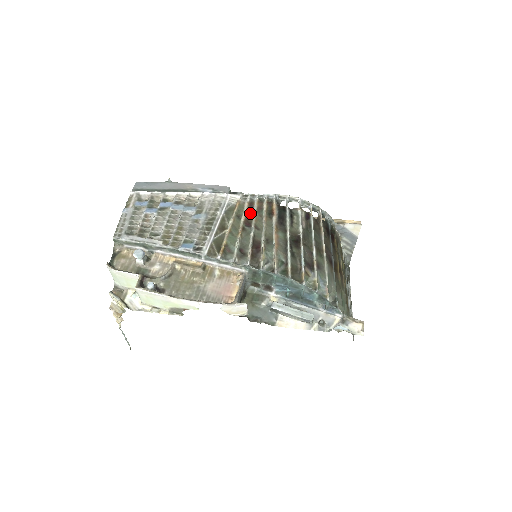
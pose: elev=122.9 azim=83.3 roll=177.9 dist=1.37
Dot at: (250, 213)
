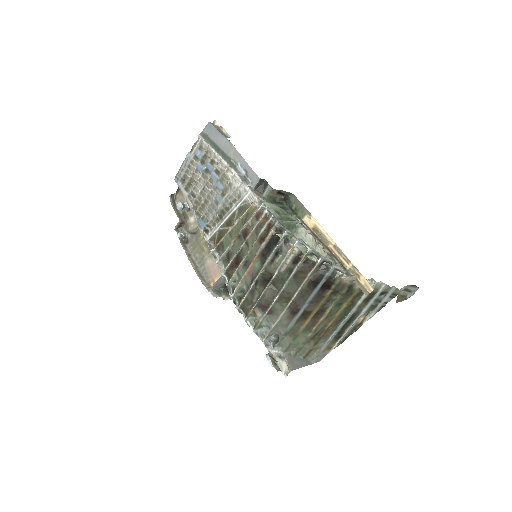
Dot at: (252, 224)
